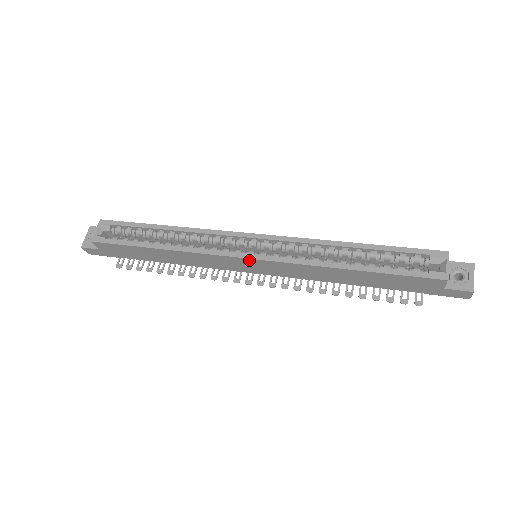
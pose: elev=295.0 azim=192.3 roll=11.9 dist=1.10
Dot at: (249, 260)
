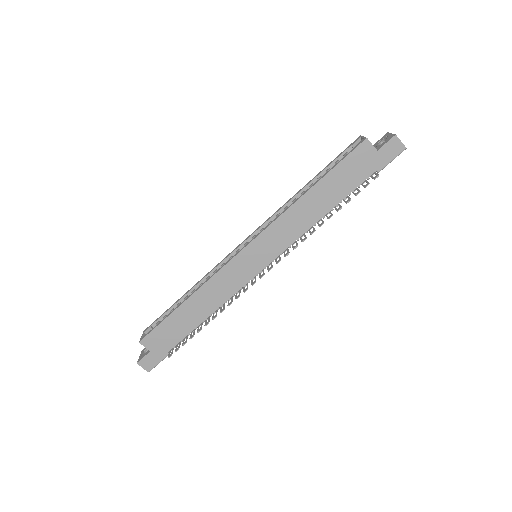
Dot at: (246, 250)
